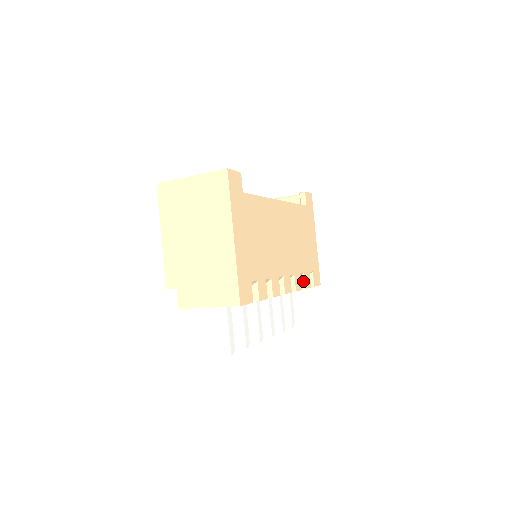
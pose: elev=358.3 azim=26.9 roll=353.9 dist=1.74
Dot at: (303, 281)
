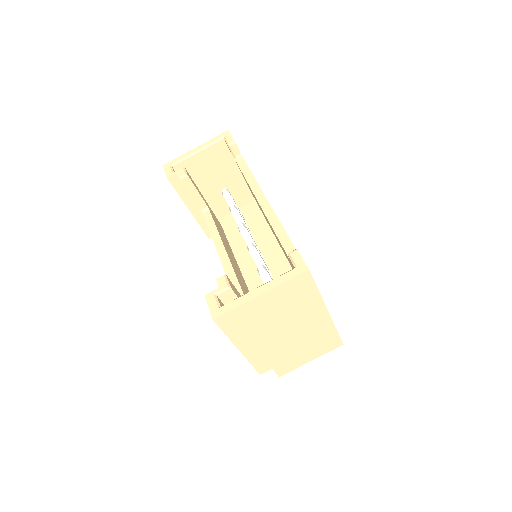
Dot at: occluded
